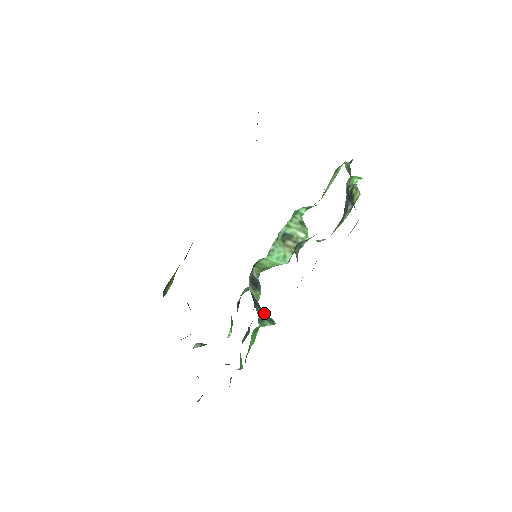
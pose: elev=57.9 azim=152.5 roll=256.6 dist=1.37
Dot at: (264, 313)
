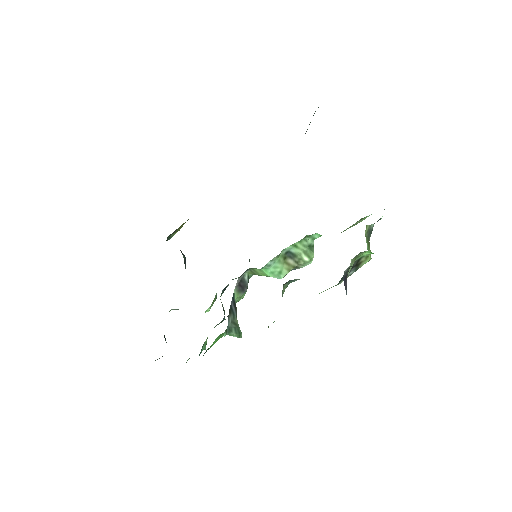
Dot at: (236, 322)
